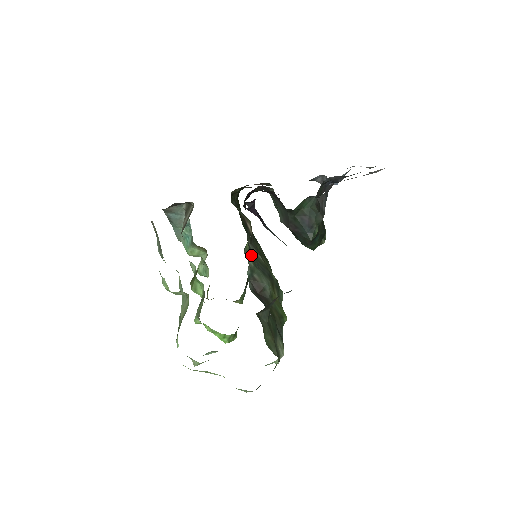
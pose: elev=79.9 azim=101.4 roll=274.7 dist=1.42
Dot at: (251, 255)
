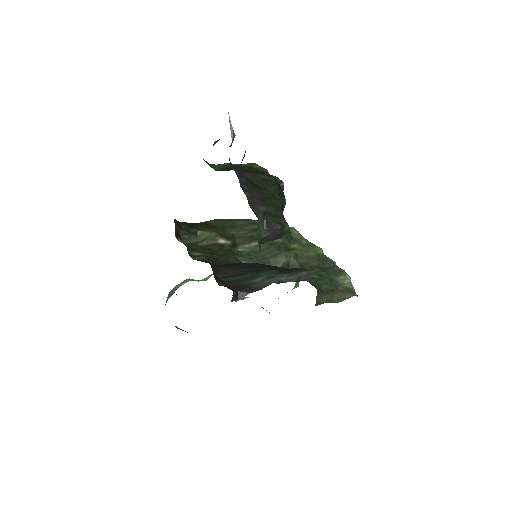
Dot at: (253, 262)
